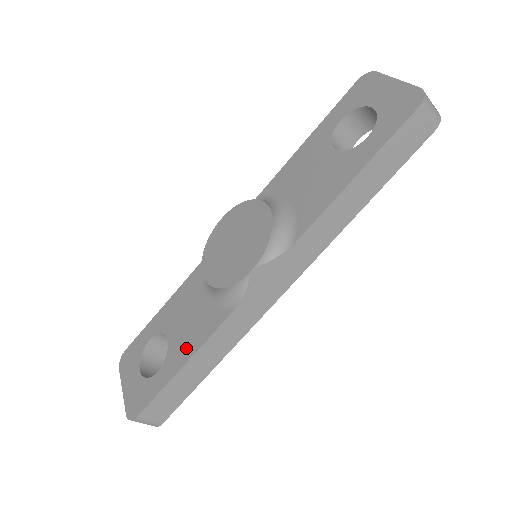
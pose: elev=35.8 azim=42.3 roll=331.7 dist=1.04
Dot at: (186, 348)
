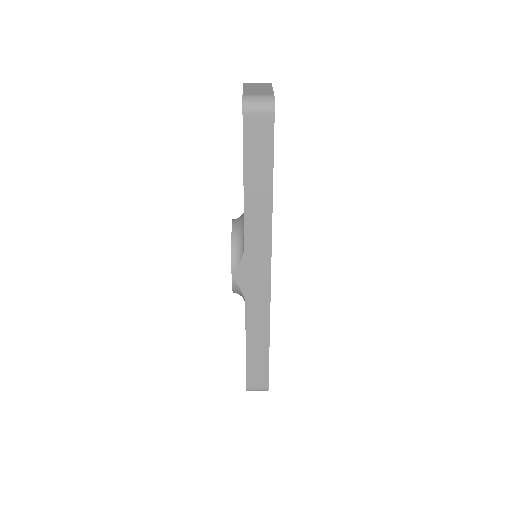
Dot at: occluded
